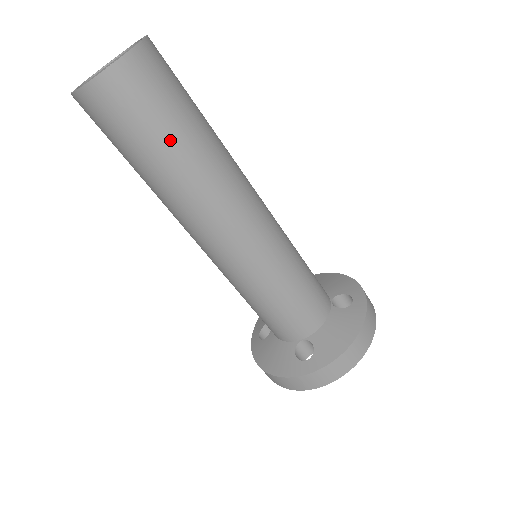
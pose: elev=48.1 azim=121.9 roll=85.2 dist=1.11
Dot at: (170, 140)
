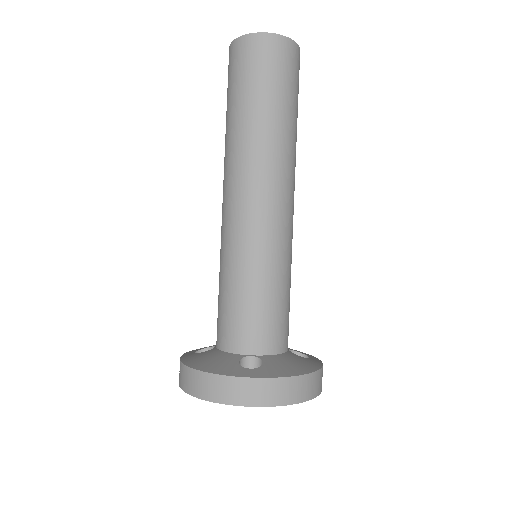
Dot at: (279, 102)
